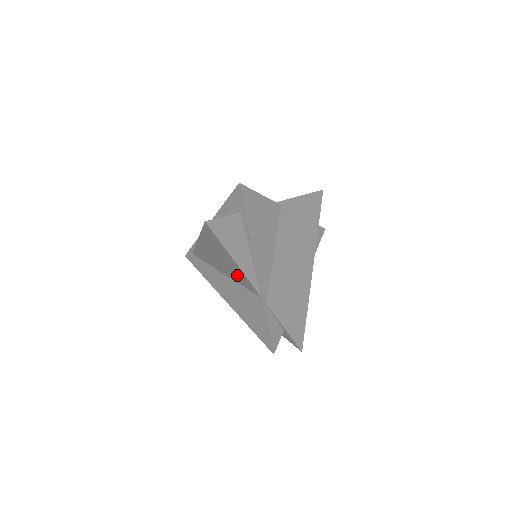
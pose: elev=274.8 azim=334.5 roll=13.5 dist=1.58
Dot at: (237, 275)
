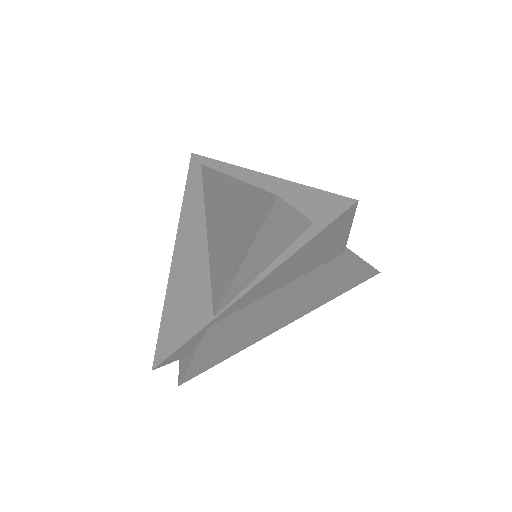
Dot at: (221, 265)
